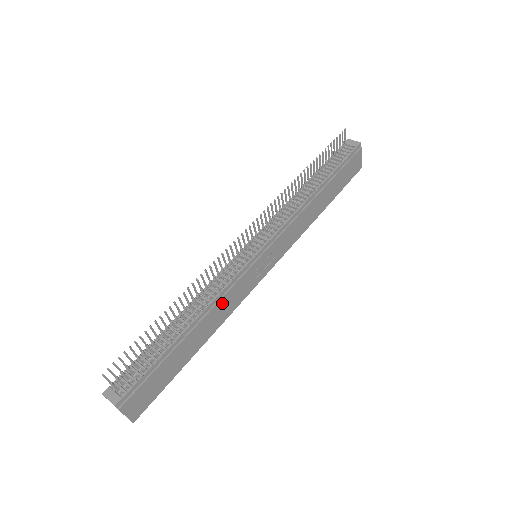
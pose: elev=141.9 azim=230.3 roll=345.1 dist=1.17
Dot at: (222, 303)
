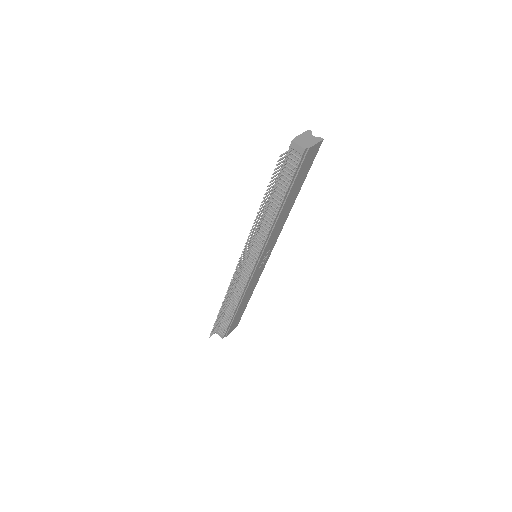
Dot at: (248, 290)
